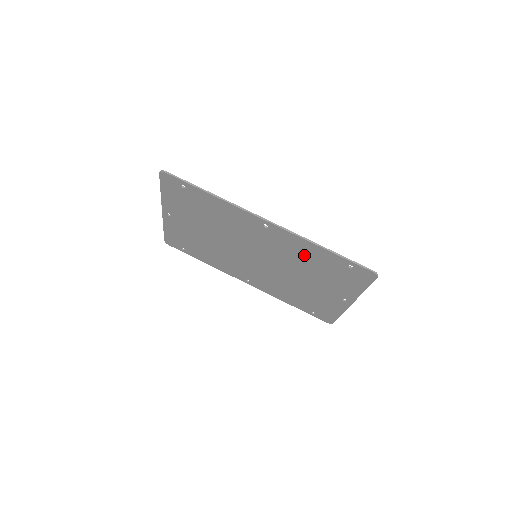
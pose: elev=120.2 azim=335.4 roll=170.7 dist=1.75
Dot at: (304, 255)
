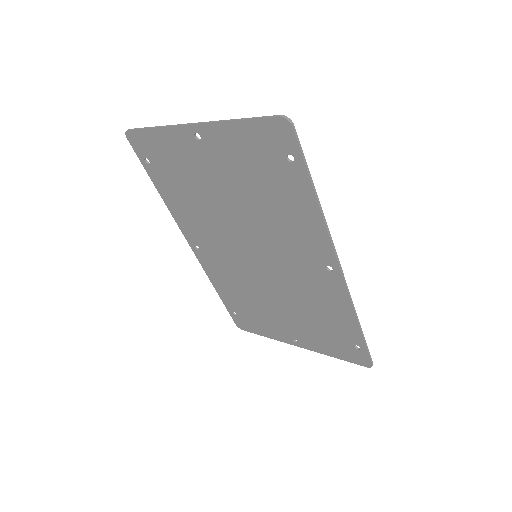
Dot at: (324, 307)
